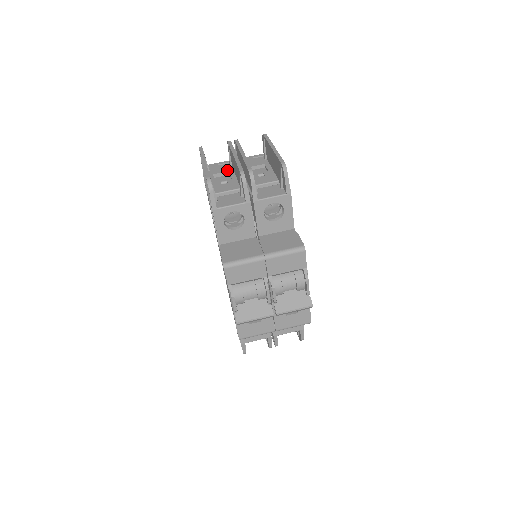
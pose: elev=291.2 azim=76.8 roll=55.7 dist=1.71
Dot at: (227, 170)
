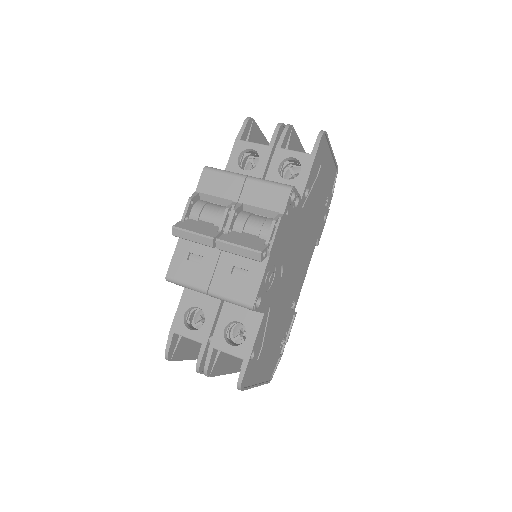
Dot at: occluded
